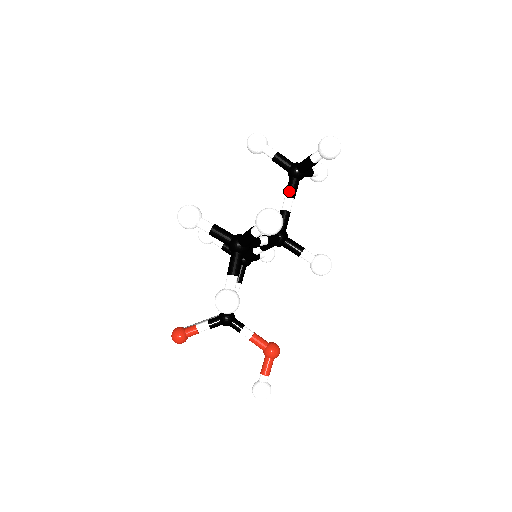
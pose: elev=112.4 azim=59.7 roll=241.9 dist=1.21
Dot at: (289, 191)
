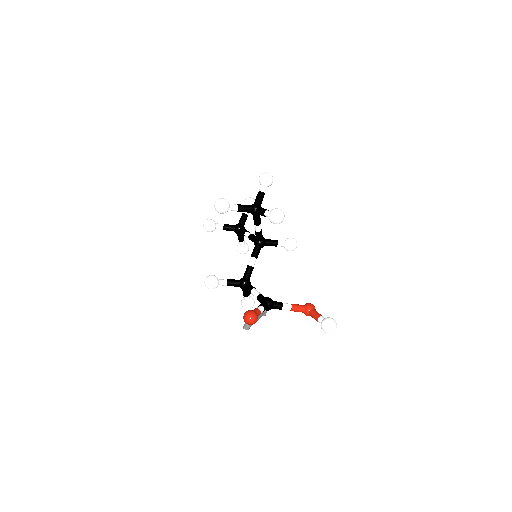
Dot at: (245, 230)
